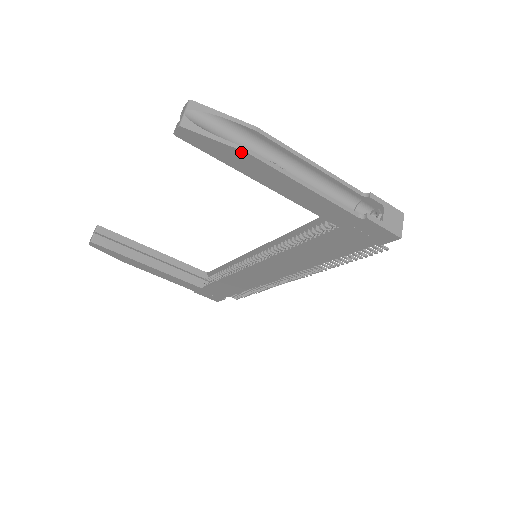
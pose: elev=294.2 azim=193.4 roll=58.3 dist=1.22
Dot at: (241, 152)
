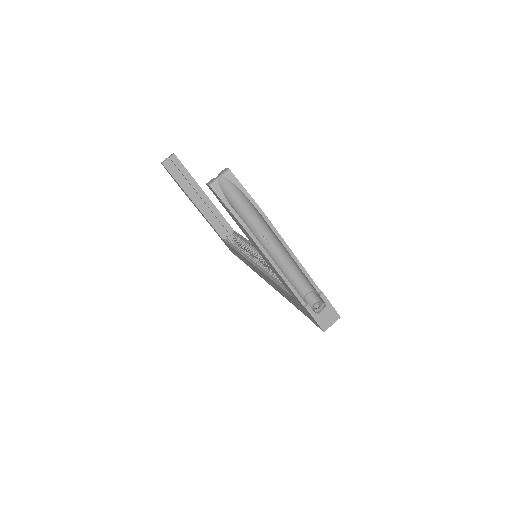
Dot at: (240, 223)
